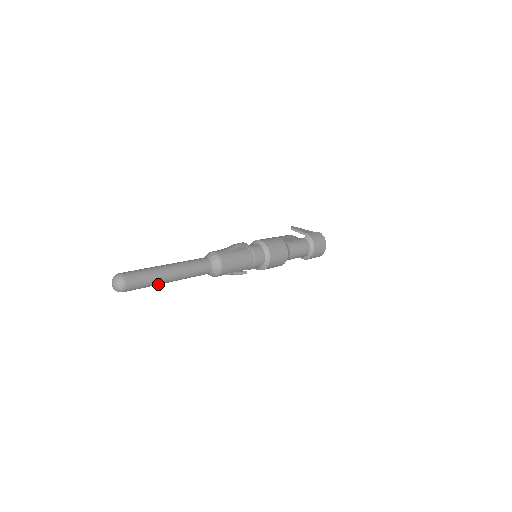
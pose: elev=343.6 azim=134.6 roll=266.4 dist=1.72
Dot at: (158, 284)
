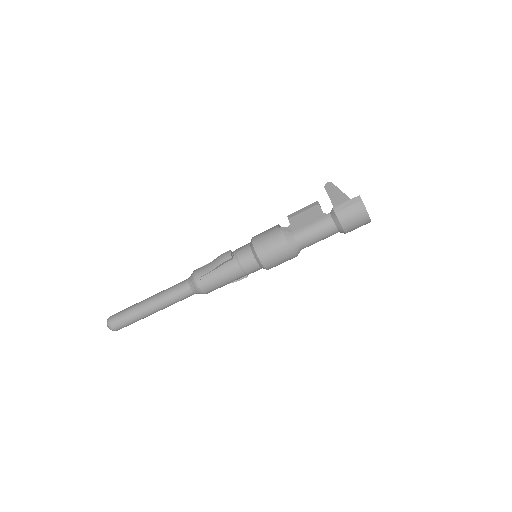
Dot at: (146, 316)
